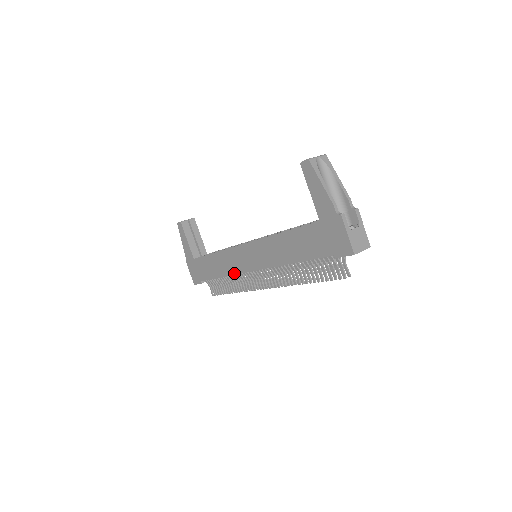
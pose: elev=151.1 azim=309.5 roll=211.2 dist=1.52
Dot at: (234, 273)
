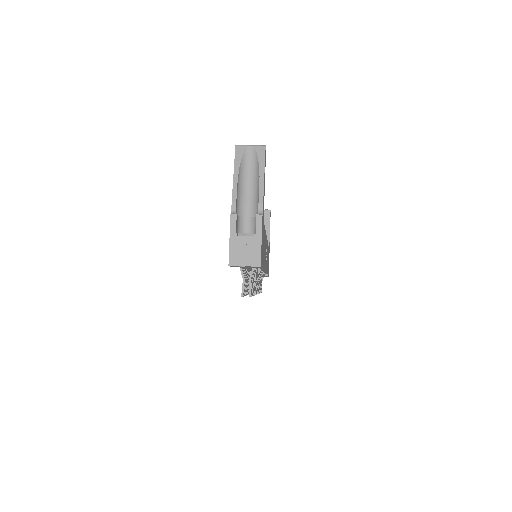
Dot at: occluded
